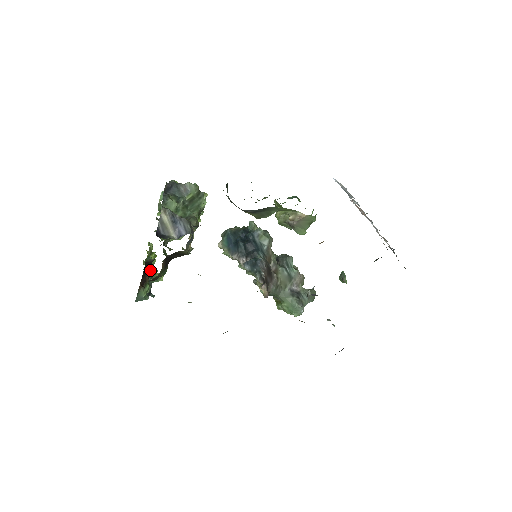
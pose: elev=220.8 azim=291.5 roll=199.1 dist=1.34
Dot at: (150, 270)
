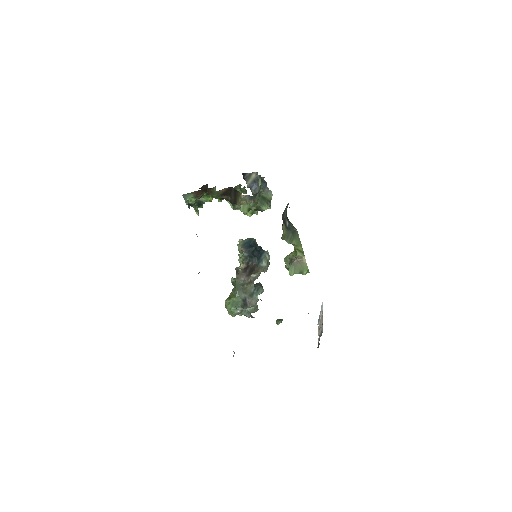
Dot at: (202, 201)
